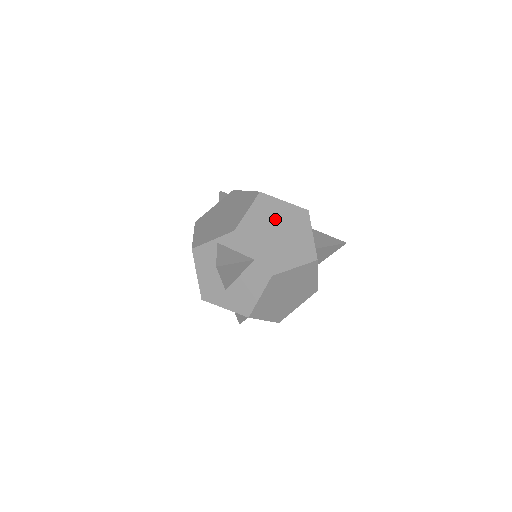
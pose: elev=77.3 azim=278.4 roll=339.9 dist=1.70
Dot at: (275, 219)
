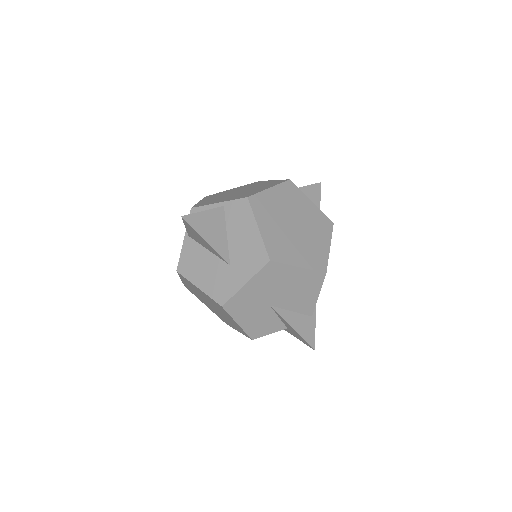
Dot at: (229, 193)
